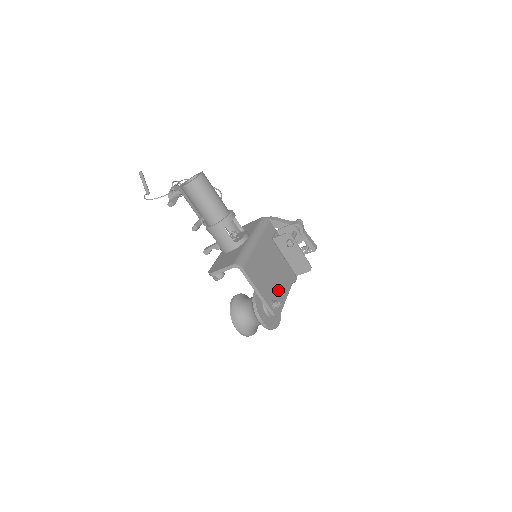
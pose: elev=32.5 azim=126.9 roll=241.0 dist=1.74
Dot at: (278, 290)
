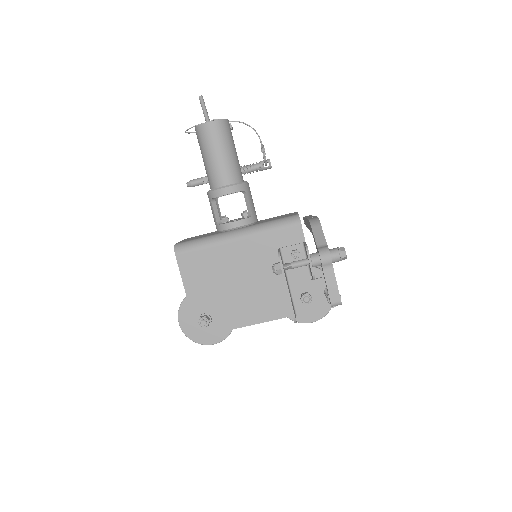
Dot at: (231, 310)
